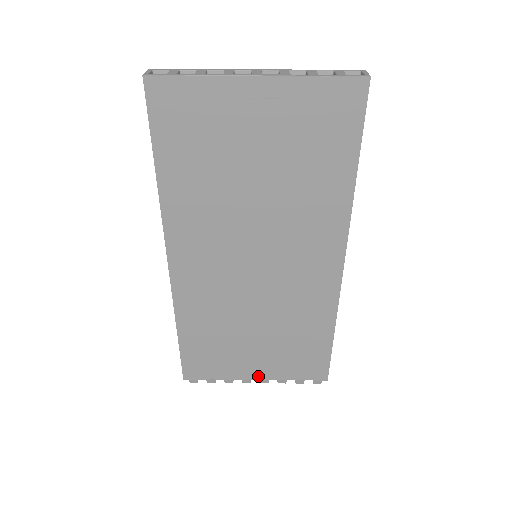
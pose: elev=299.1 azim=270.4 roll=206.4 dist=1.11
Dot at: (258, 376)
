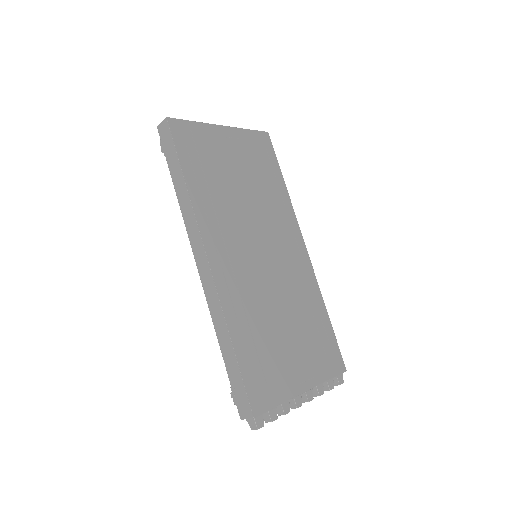
Dot at: (305, 385)
